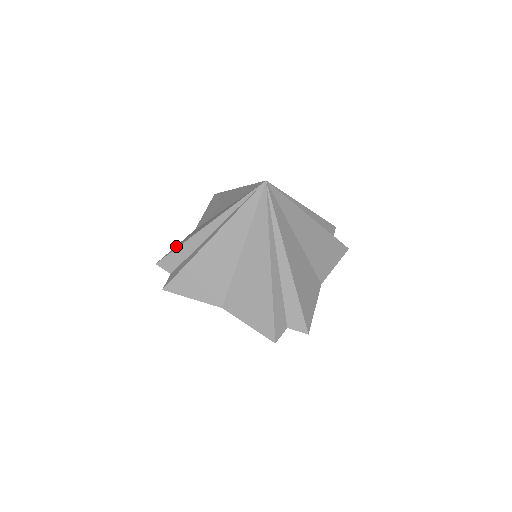
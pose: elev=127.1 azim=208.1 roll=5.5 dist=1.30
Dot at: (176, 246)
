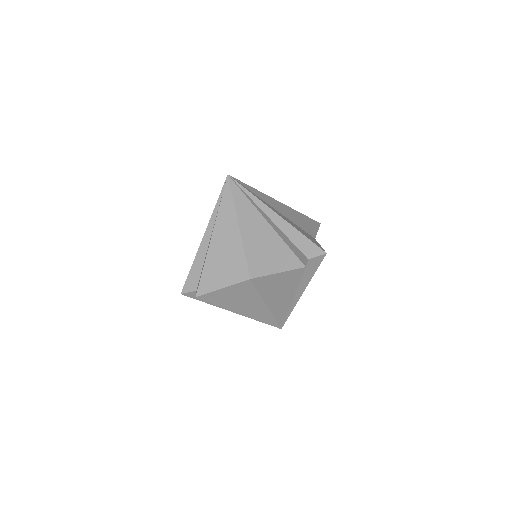
Dot at: occluded
